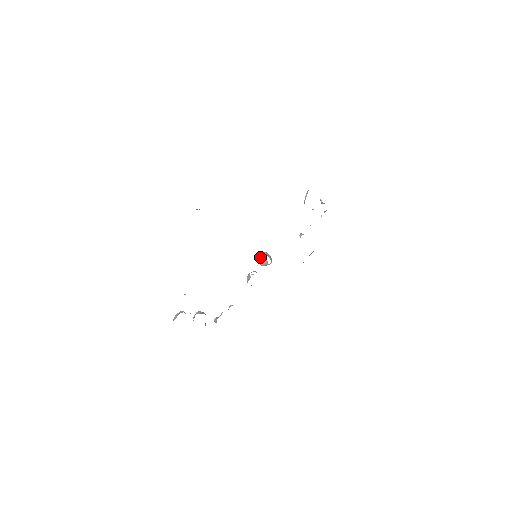
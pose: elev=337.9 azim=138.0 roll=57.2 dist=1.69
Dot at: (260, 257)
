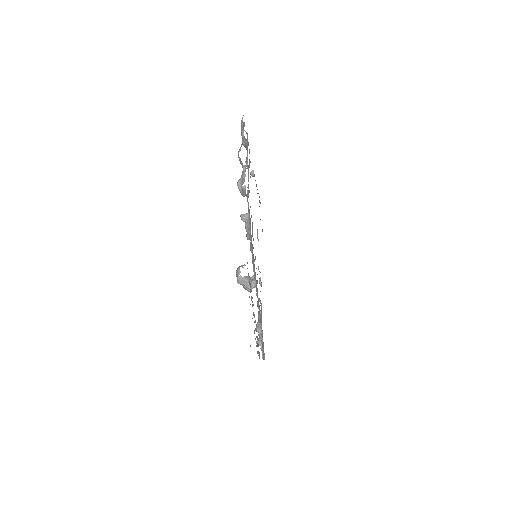
Dot at: (245, 276)
